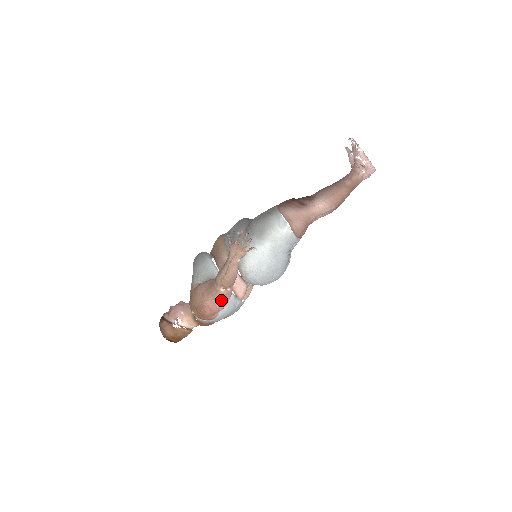
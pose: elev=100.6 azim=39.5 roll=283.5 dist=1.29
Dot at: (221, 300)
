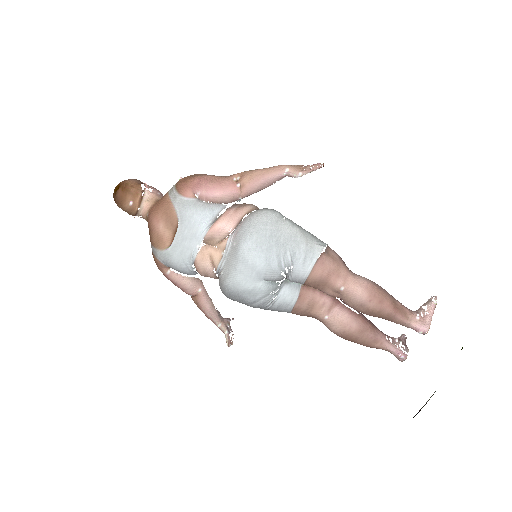
Dot at: (220, 184)
